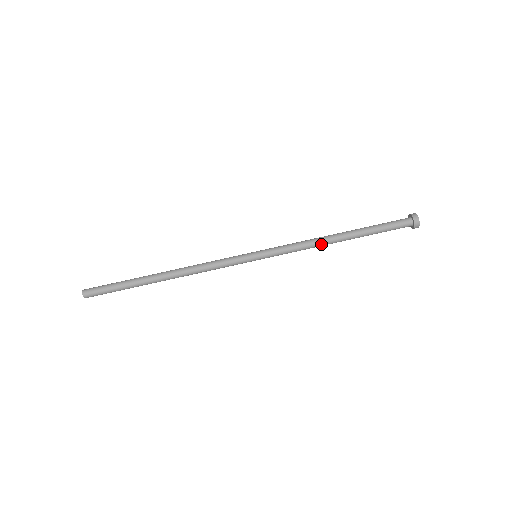
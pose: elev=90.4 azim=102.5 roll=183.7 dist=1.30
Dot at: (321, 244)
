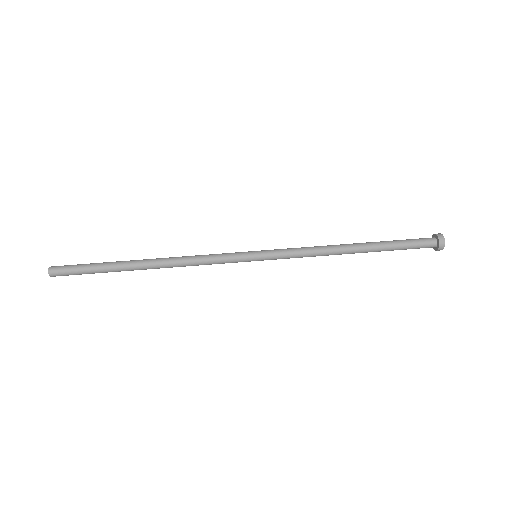
Dot at: (332, 252)
